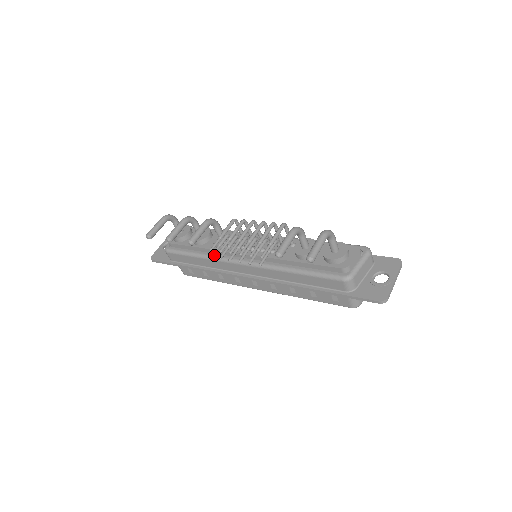
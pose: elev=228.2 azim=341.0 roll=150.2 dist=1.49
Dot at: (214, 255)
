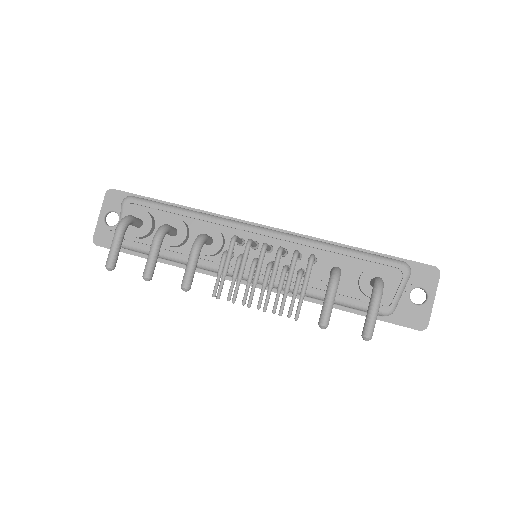
Dot at: (202, 264)
